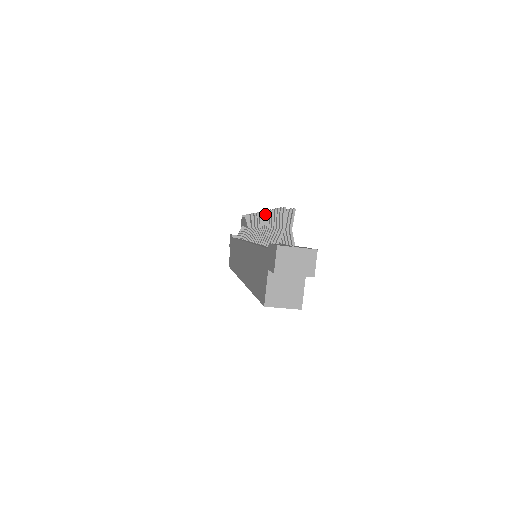
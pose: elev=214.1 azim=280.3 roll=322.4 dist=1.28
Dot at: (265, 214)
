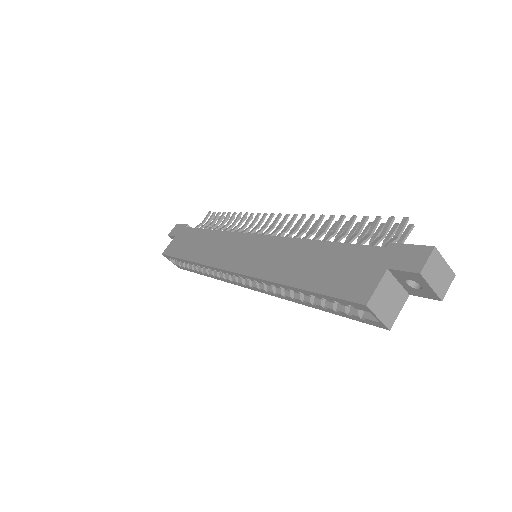
Dot at: (322, 217)
